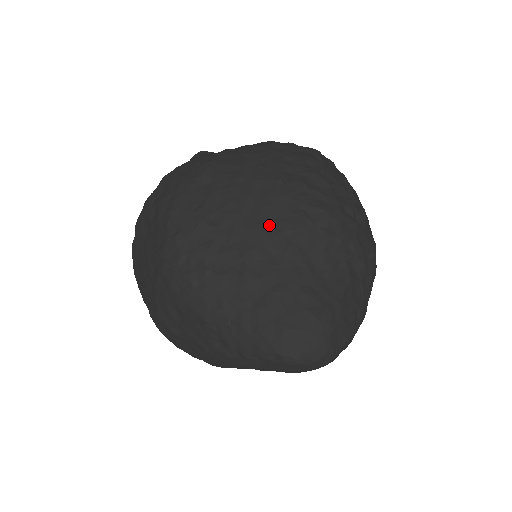
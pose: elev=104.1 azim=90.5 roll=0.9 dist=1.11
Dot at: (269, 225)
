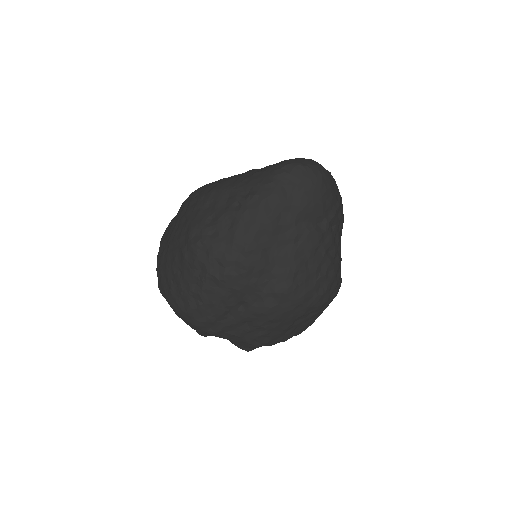
Dot at: occluded
